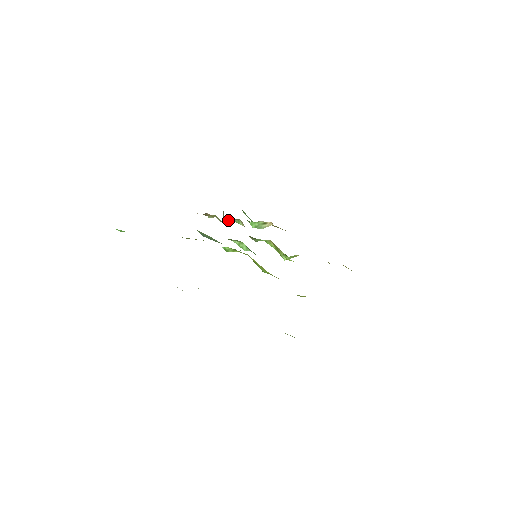
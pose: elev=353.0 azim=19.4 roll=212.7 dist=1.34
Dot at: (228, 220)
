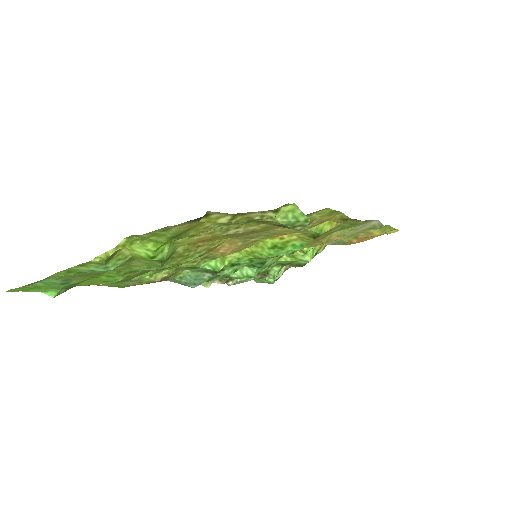
Dot at: (230, 280)
